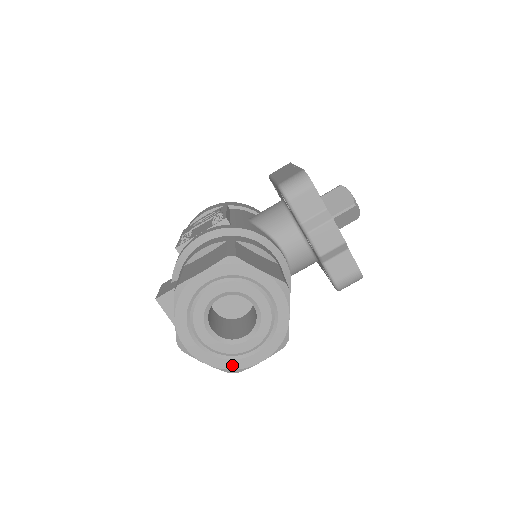
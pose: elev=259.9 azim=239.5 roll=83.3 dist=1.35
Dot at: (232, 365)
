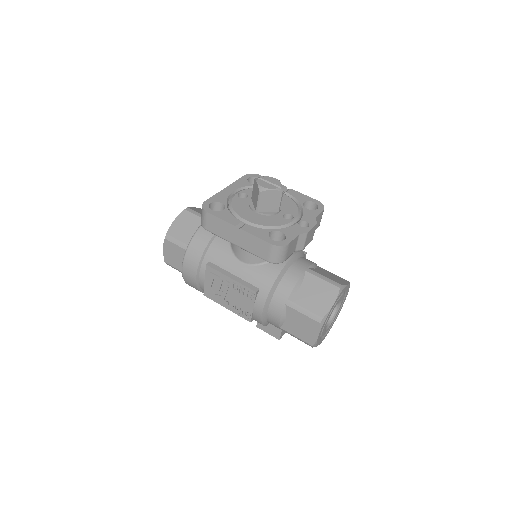
Dot at: occluded
